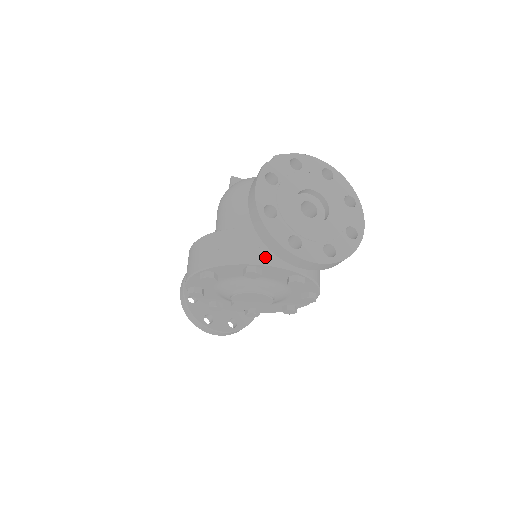
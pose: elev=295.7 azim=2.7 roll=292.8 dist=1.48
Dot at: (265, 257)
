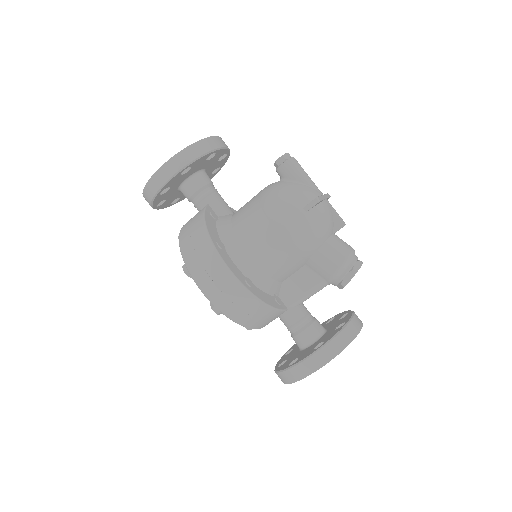
Dot at: occluded
